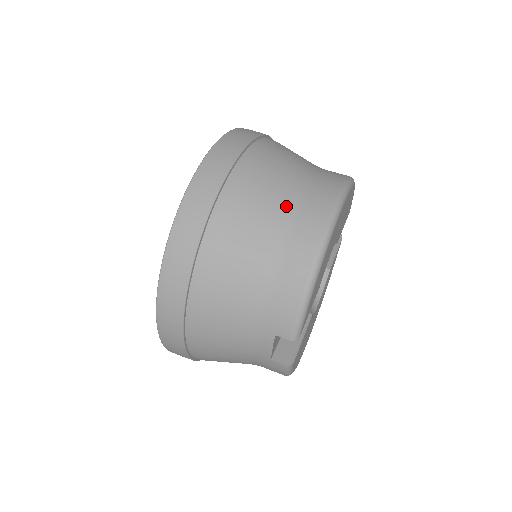
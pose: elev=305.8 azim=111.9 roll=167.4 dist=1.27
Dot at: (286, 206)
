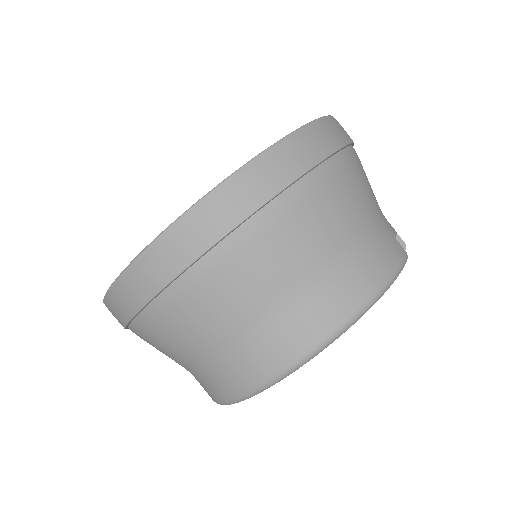
Dot at: (207, 356)
